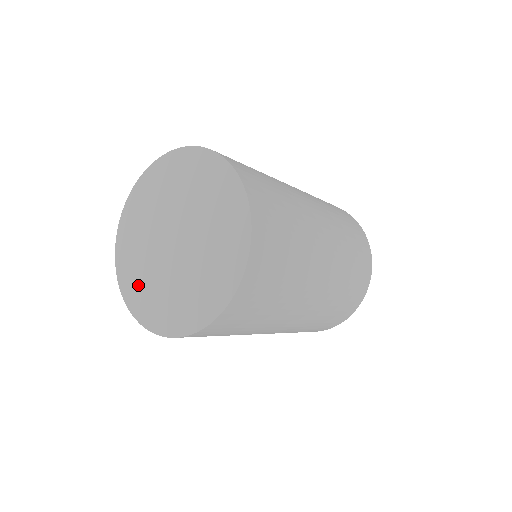
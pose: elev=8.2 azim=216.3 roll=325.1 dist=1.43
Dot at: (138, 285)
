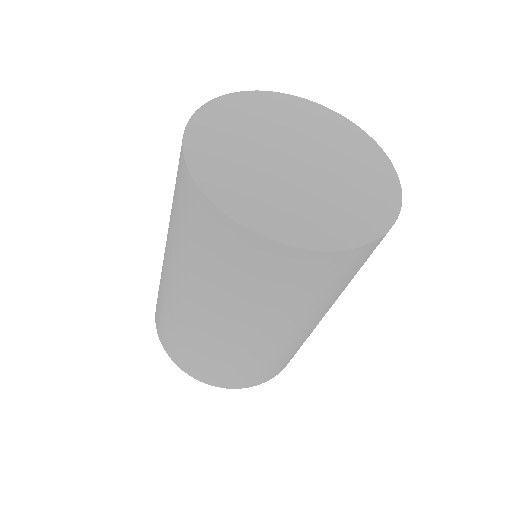
Dot at: (218, 138)
